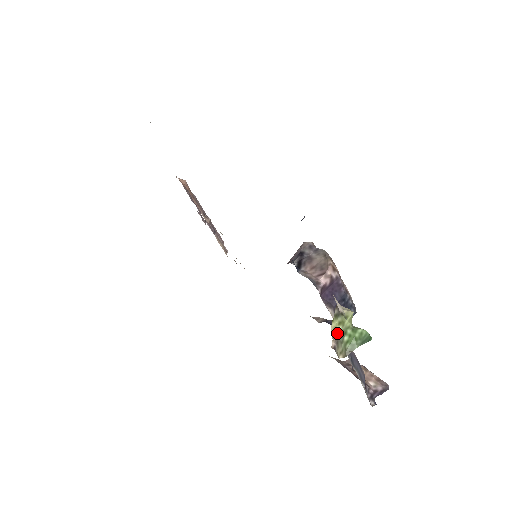
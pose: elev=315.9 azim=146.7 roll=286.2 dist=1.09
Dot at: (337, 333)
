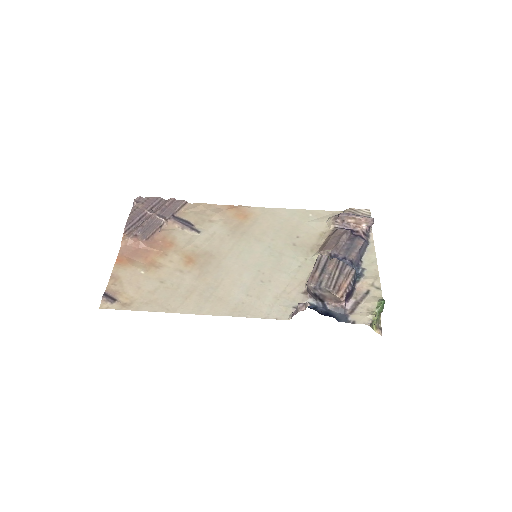
Dot at: (376, 324)
